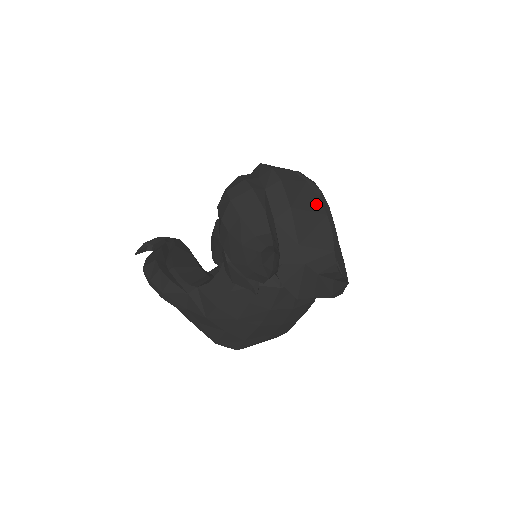
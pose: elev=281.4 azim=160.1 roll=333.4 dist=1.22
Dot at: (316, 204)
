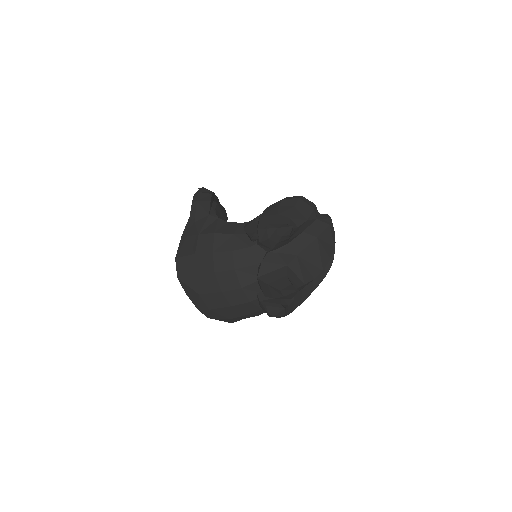
Dot at: (326, 259)
